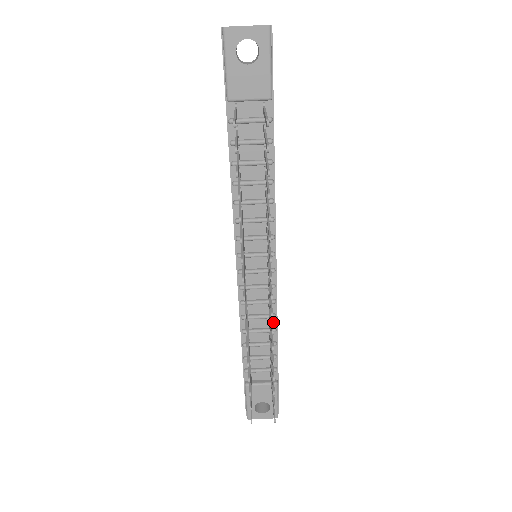
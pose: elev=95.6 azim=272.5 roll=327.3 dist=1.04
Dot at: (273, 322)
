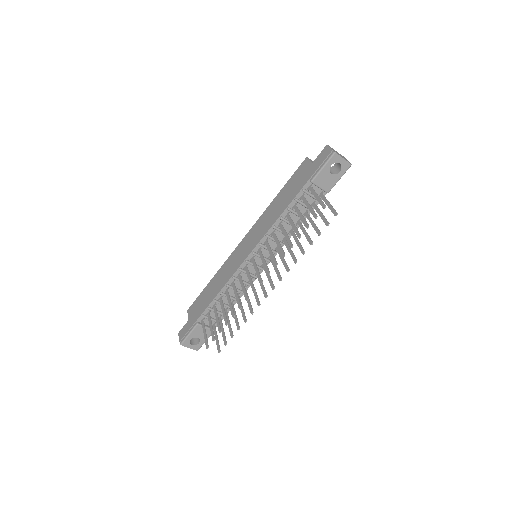
Dot at: (239, 295)
